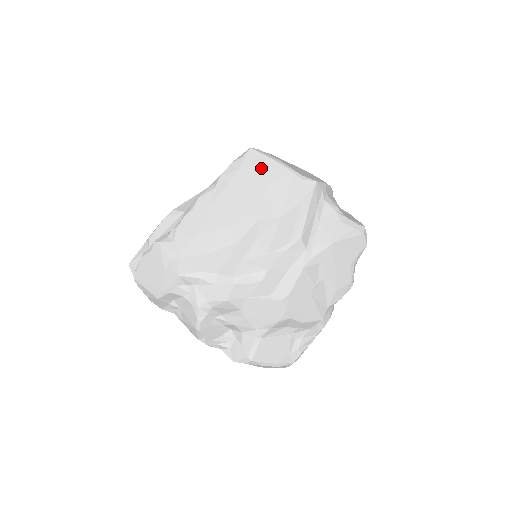
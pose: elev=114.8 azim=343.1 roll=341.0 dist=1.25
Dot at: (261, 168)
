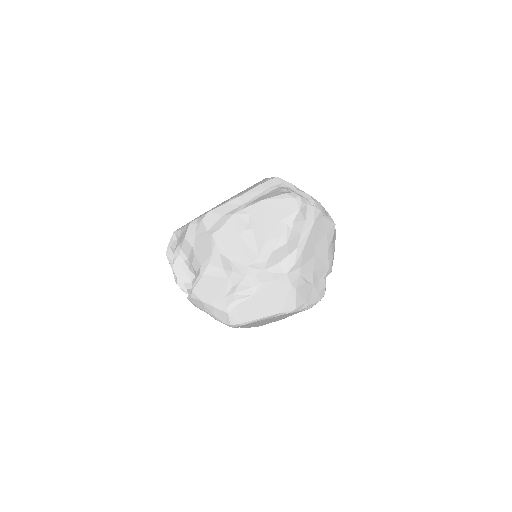
Dot at: occluded
